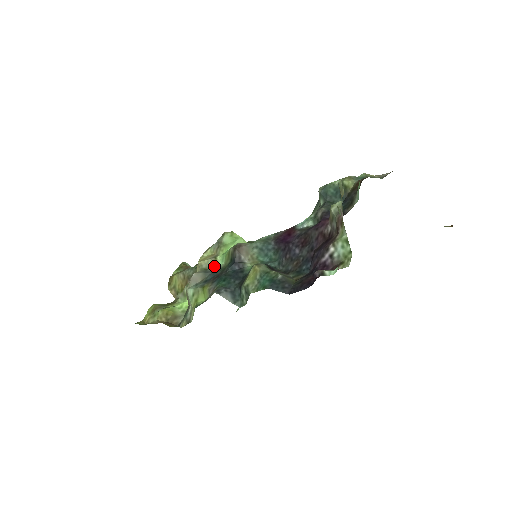
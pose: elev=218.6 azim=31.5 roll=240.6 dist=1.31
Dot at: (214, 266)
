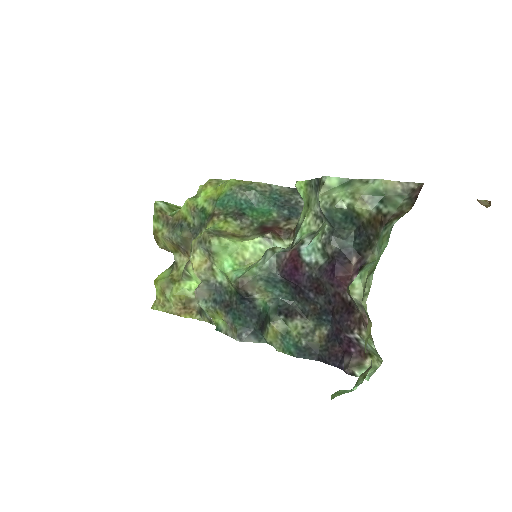
Dot at: (214, 276)
